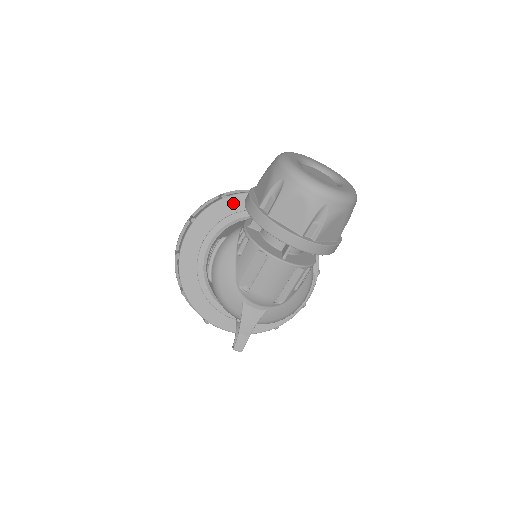
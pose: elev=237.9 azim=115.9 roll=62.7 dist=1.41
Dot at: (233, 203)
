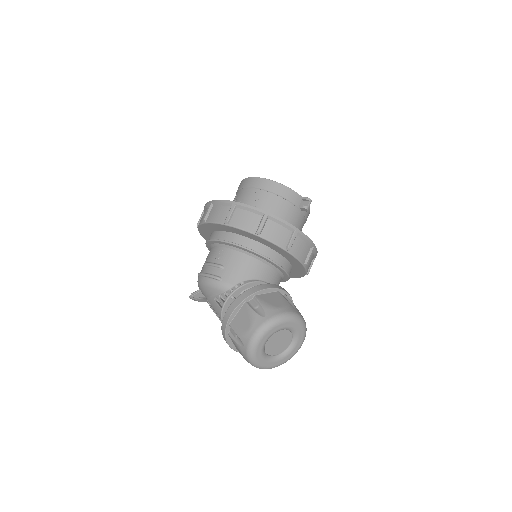
Dot at: (261, 240)
